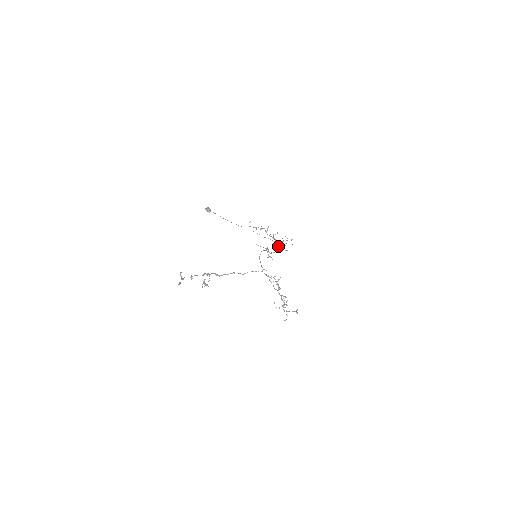
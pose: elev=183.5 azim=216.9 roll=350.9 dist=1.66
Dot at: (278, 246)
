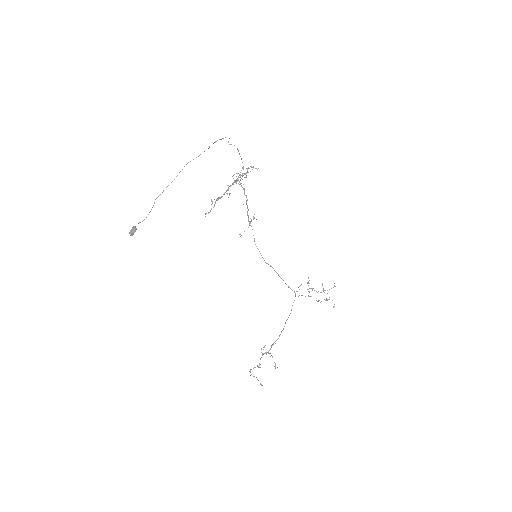
Dot at: occluded
